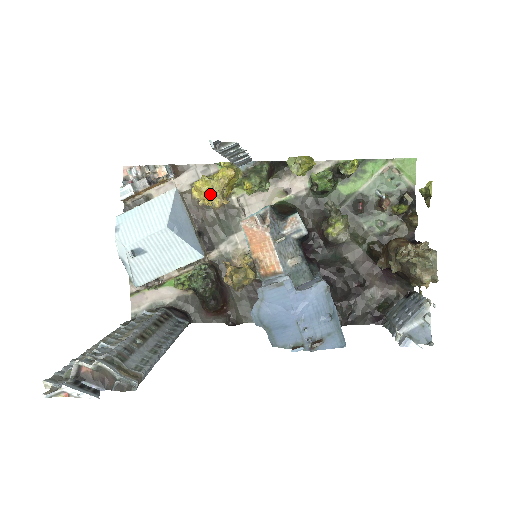
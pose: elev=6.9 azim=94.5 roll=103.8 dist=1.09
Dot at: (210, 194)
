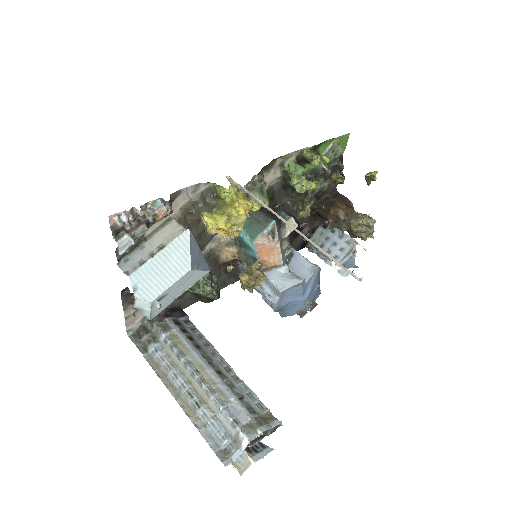
Dot at: (233, 231)
